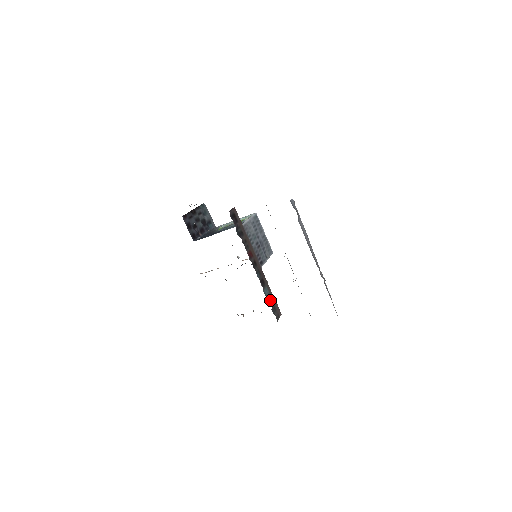
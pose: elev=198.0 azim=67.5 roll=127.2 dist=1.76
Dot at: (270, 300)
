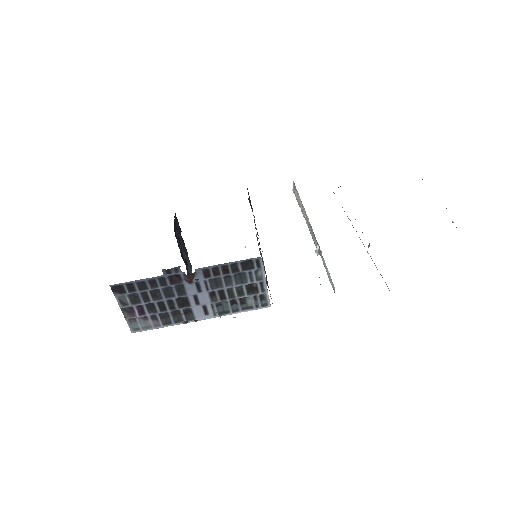
Dot at: occluded
